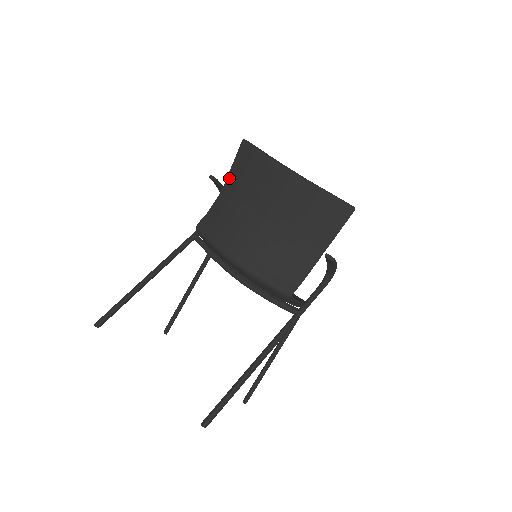
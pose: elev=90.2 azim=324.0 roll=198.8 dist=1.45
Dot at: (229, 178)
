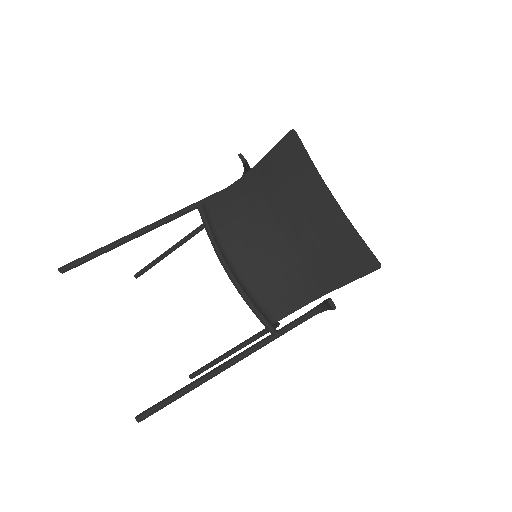
Dot at: (260, 165)
